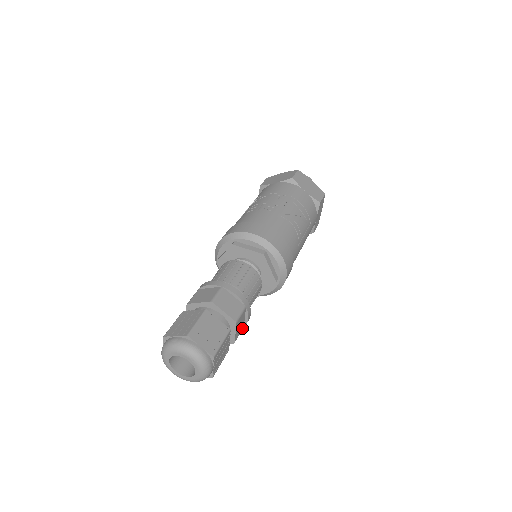
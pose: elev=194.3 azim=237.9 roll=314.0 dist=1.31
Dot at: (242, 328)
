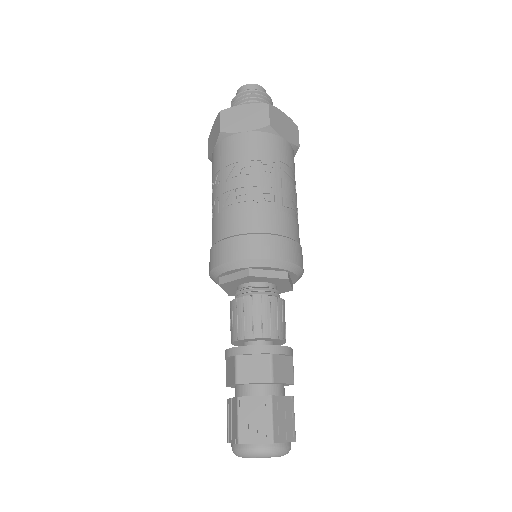
Dot at: occluded
